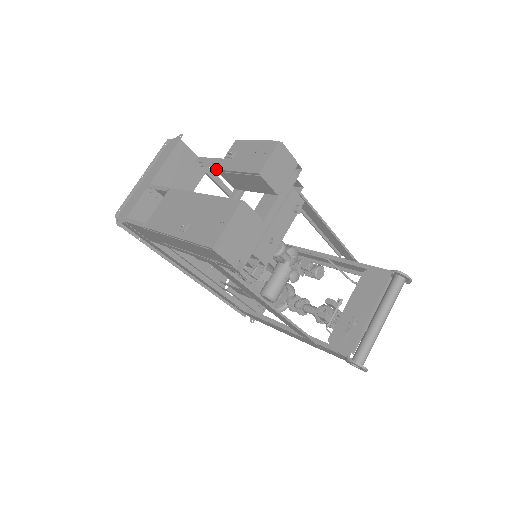
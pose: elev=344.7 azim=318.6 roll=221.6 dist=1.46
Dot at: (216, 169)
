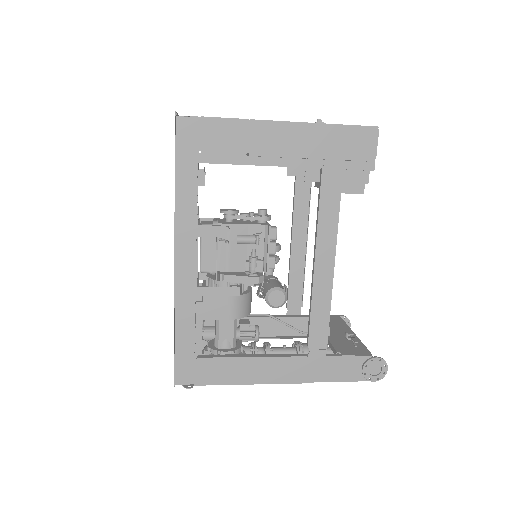
Dot at: occluded
